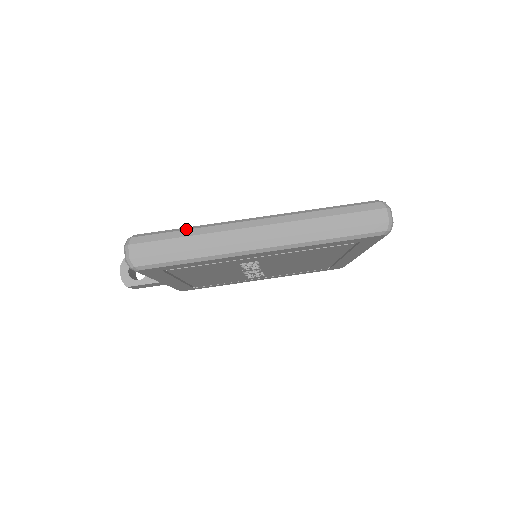
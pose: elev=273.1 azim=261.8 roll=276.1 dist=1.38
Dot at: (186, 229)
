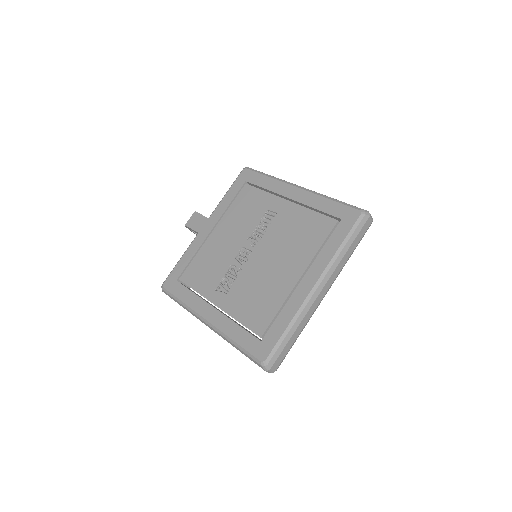
Dot at: occluded
